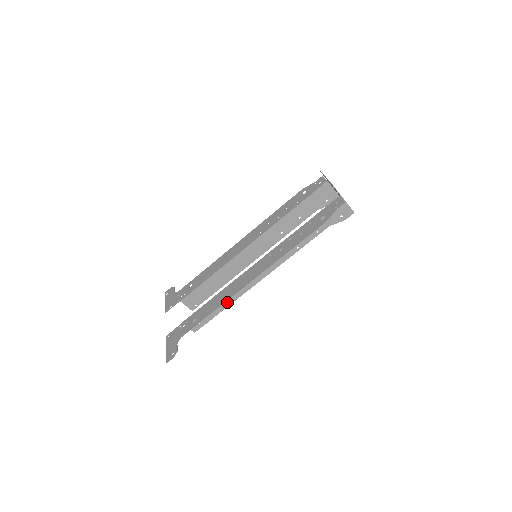
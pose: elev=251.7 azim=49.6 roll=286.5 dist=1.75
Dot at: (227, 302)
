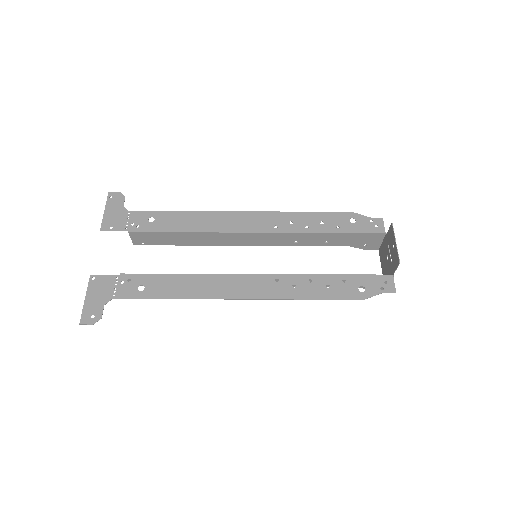
Dot at: occluded
